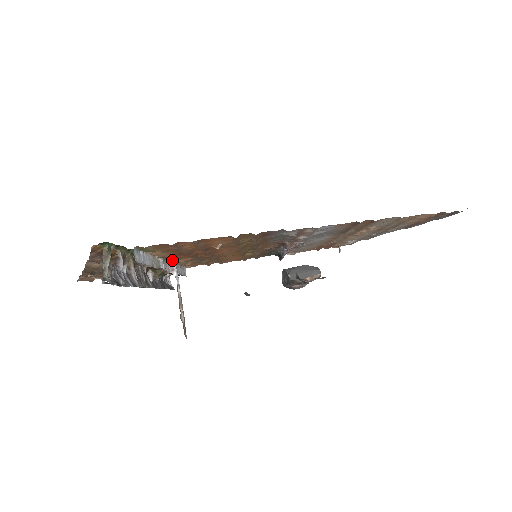
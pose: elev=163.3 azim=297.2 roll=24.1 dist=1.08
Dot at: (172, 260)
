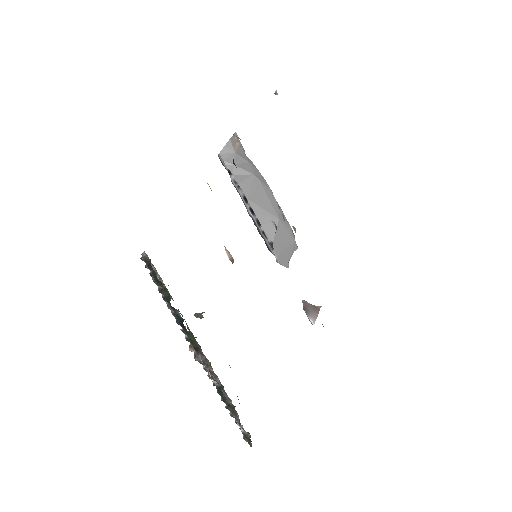
Dot at: occluded
